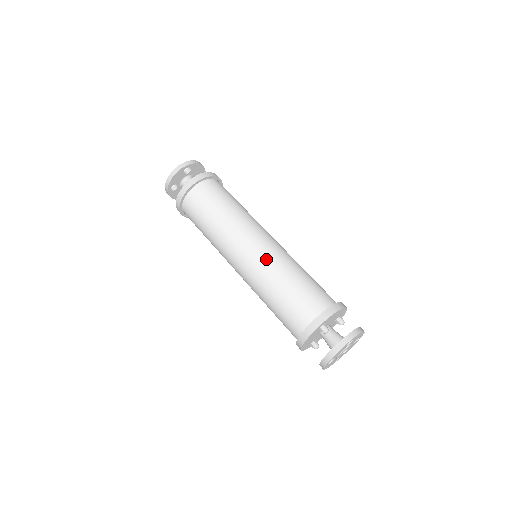
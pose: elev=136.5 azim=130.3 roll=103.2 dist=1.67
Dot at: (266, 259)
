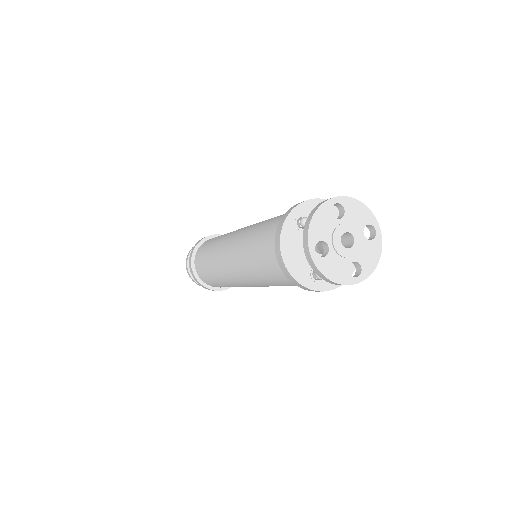
Dot at: (248, 228)
